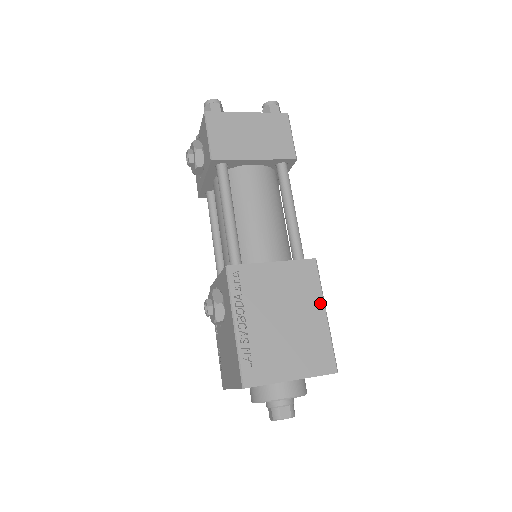
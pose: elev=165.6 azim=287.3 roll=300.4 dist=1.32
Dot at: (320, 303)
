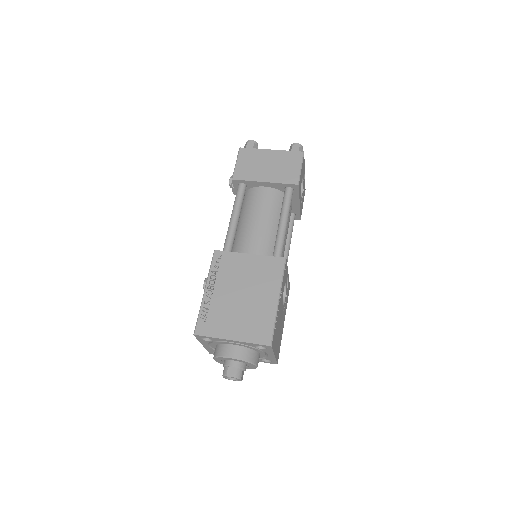
Dot at: (276, 291)
